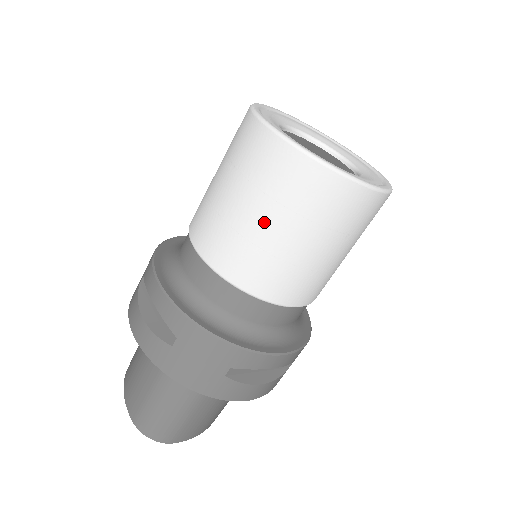
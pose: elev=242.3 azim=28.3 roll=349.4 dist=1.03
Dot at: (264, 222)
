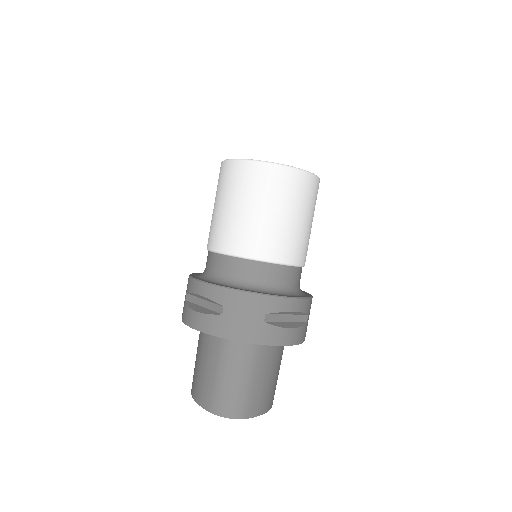
Dot at: (252, 210)
